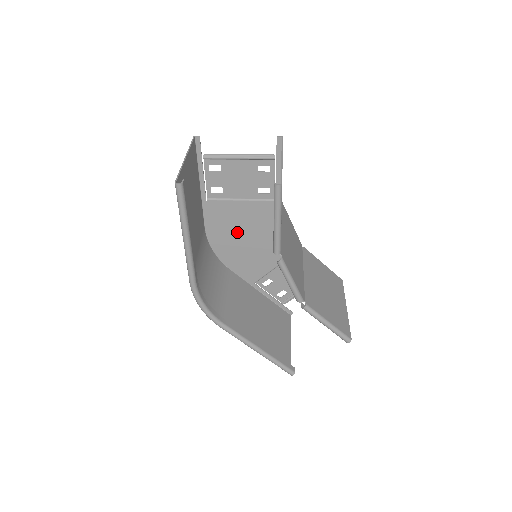
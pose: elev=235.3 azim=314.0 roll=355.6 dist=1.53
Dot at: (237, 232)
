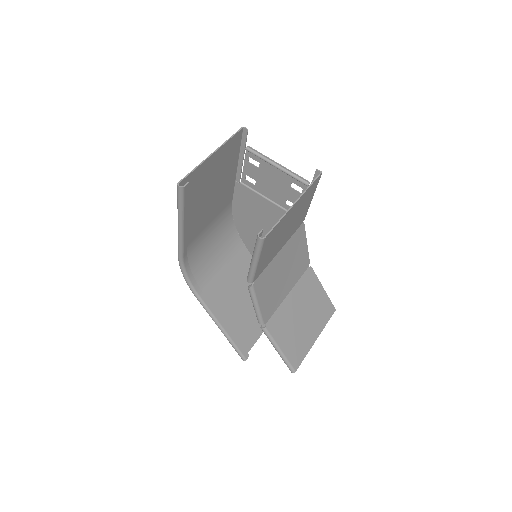
Dot at: (258, 221)
